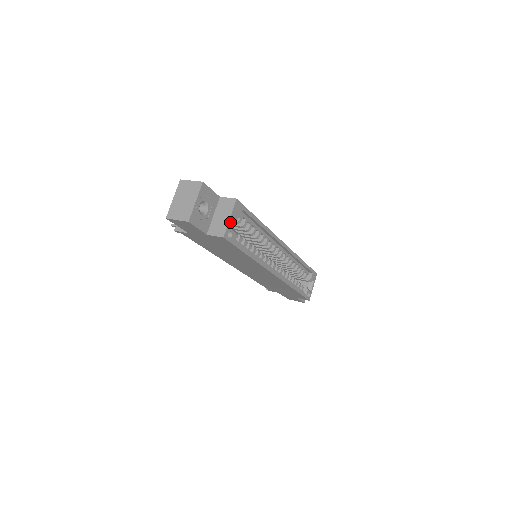
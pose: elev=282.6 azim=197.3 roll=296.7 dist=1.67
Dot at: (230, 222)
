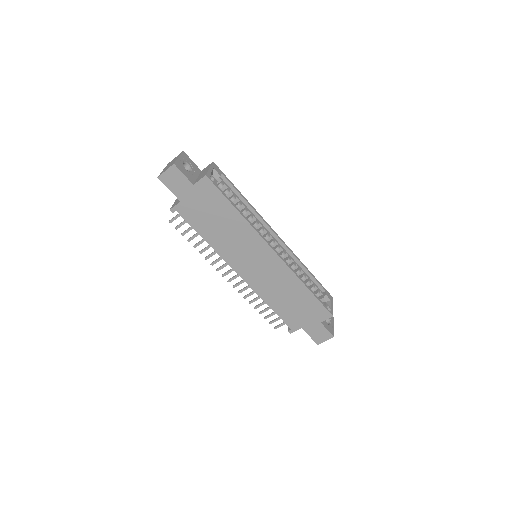
Dot at: (210, 171)
